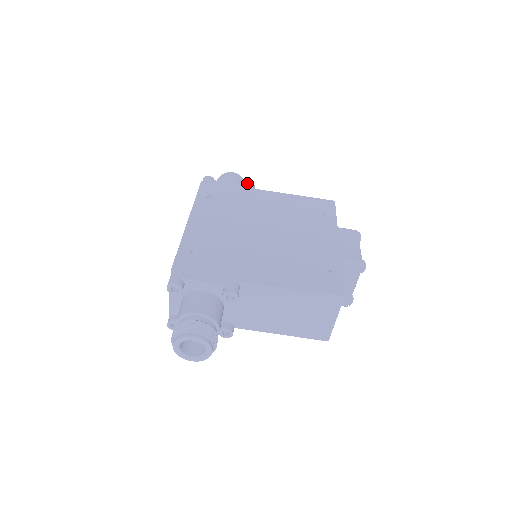
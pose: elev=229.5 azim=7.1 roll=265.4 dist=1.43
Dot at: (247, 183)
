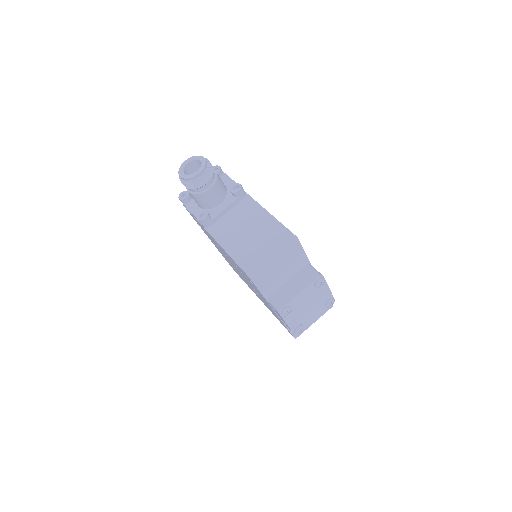
Dot at: occluded
